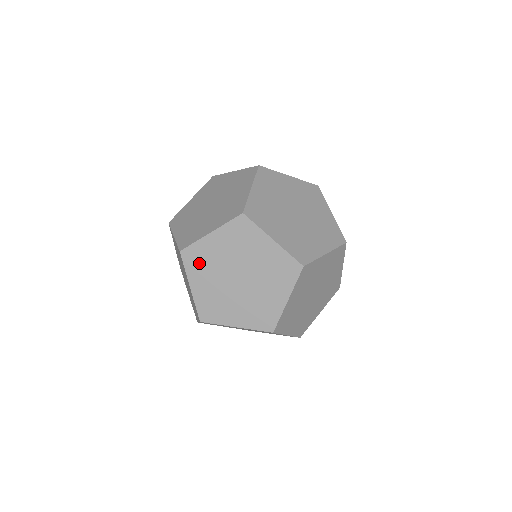
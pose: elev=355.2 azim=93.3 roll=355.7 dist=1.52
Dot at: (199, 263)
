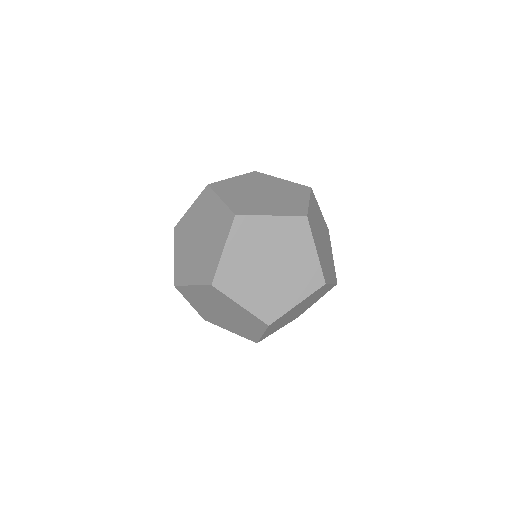
Dot at: occluded
